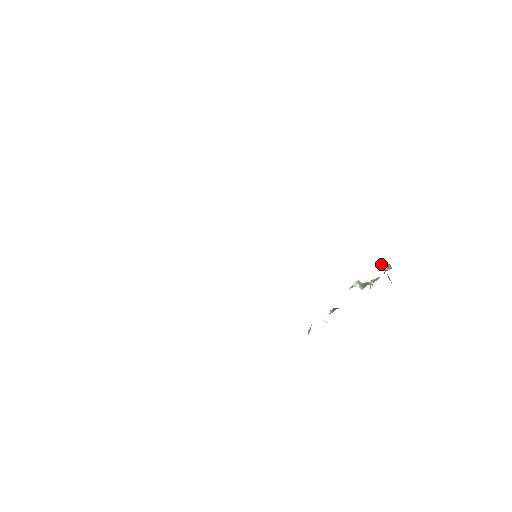
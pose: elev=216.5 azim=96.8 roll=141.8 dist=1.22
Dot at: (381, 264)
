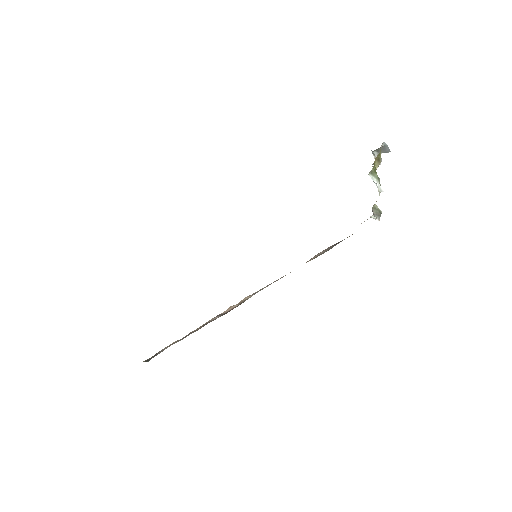
Dot at: occluded
